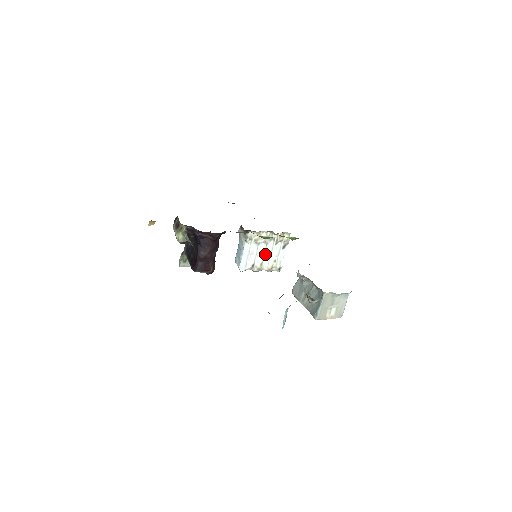
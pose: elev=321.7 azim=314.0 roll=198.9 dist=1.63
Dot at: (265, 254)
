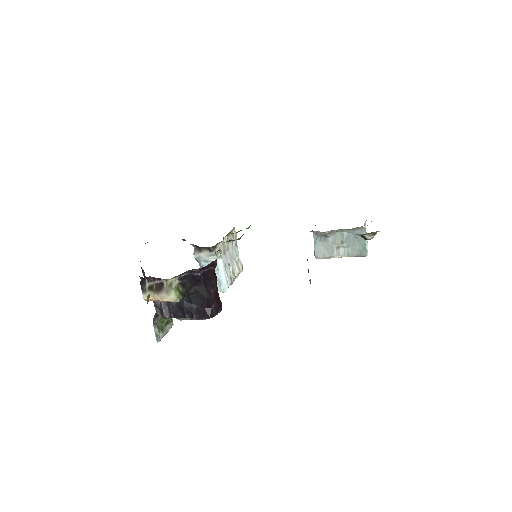
Dot at: (231, 261)
